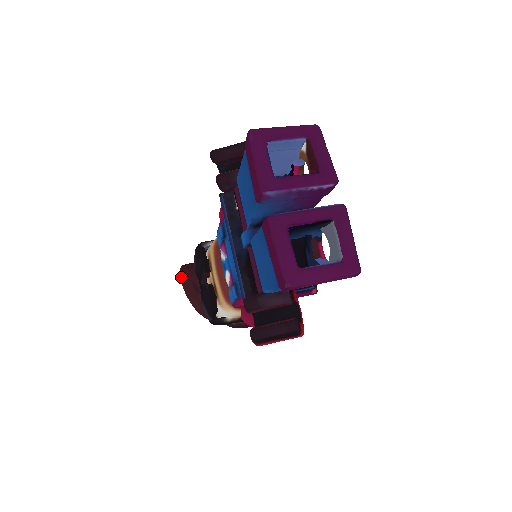
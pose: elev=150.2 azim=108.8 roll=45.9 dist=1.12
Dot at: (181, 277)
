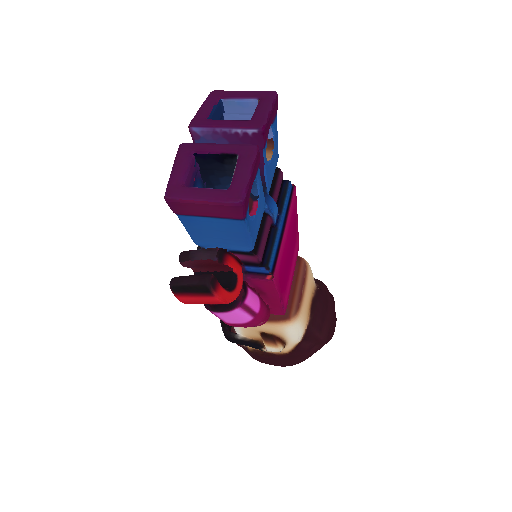
Dot at: occluded
